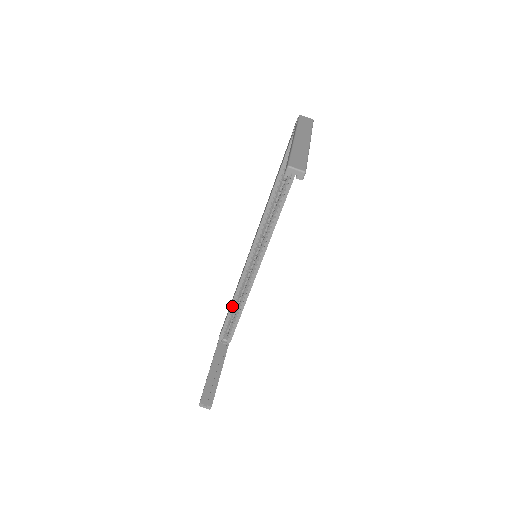
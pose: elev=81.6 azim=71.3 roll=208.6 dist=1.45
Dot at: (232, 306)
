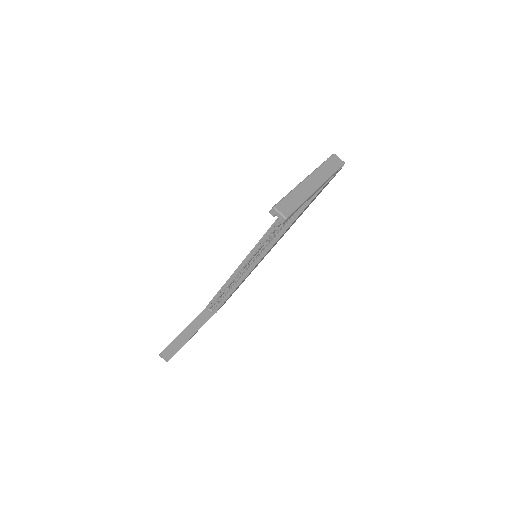
Dot at: (224, 287)
